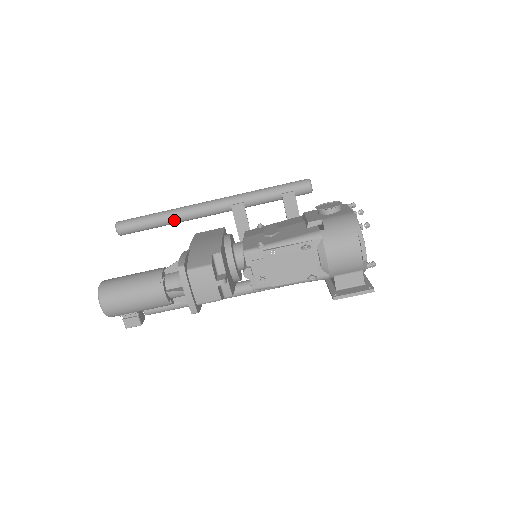
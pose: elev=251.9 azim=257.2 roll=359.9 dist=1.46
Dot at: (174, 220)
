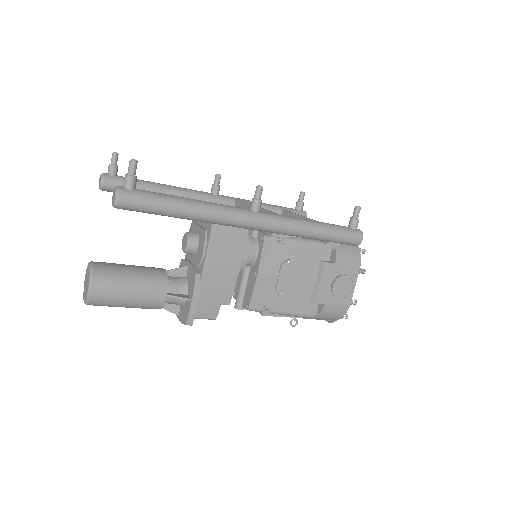
Dot at: occluded
